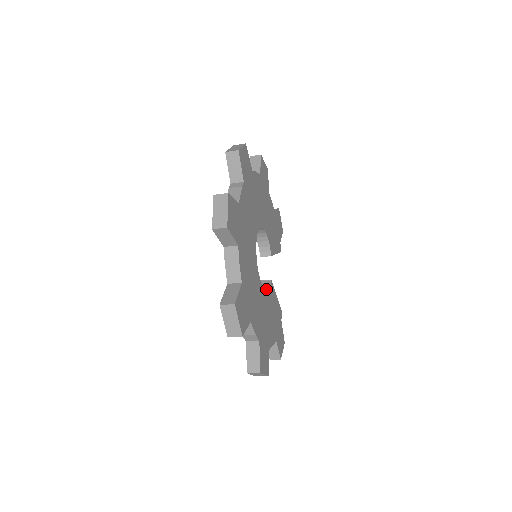
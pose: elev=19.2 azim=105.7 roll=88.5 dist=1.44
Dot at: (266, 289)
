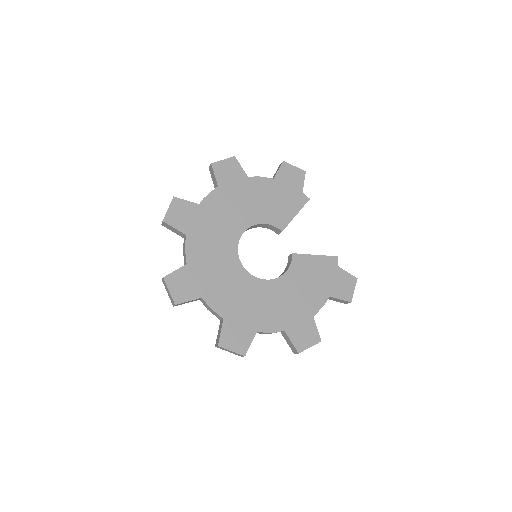
Dot at: (286, 270)
